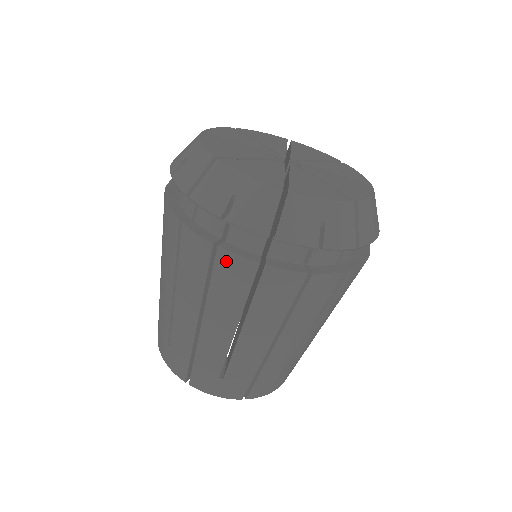
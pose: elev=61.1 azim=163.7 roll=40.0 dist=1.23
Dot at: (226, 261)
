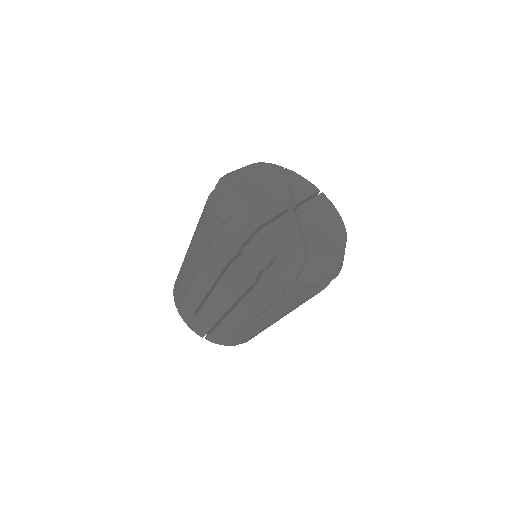
Dot at: (214, 249)
